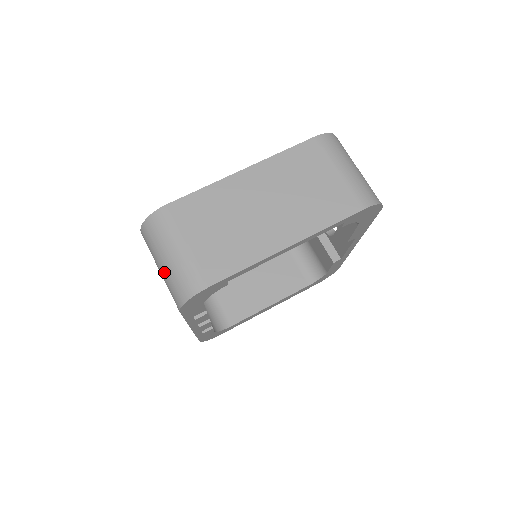
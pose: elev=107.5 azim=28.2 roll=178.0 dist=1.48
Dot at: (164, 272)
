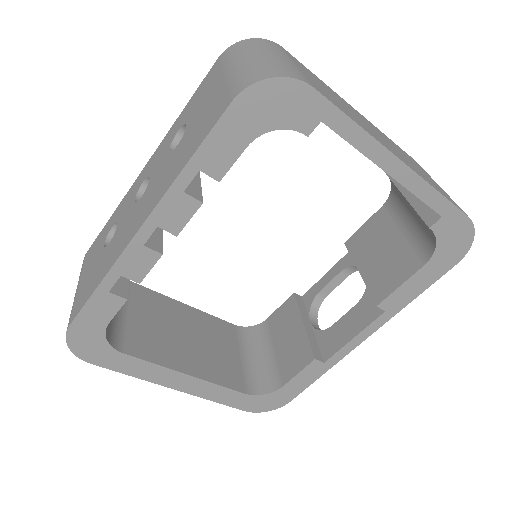
Dot at: (244, 64)
